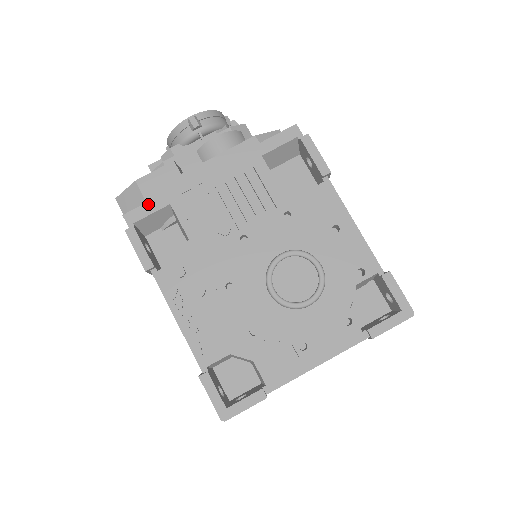
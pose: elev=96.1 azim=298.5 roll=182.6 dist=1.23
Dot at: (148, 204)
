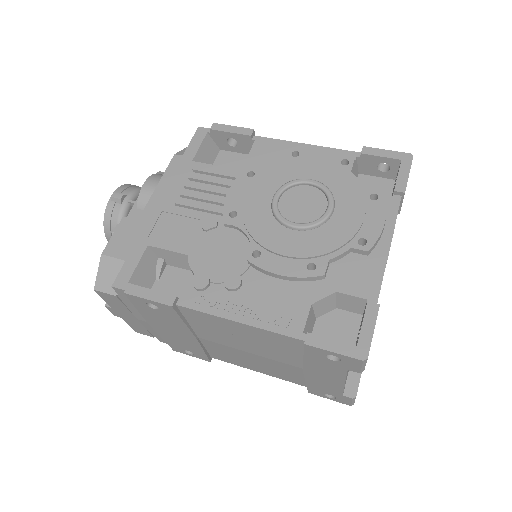
Dot at: (128, 260)
